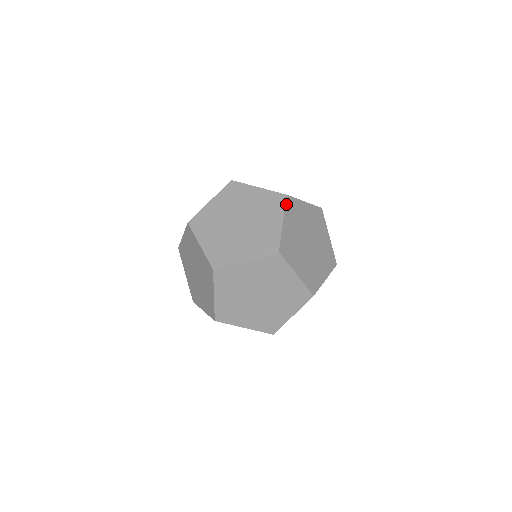
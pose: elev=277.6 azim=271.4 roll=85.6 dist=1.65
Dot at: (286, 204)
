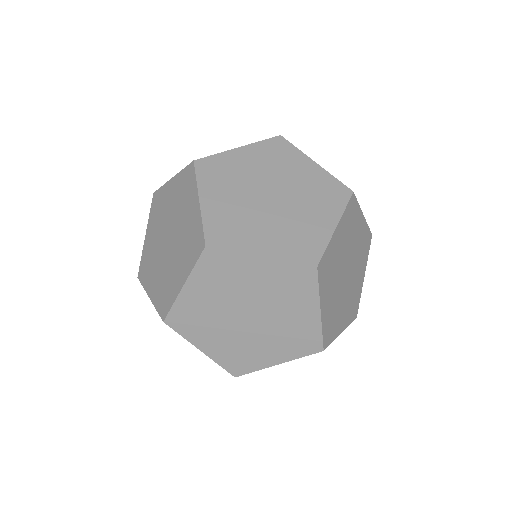
Dot at: (369, 230)
